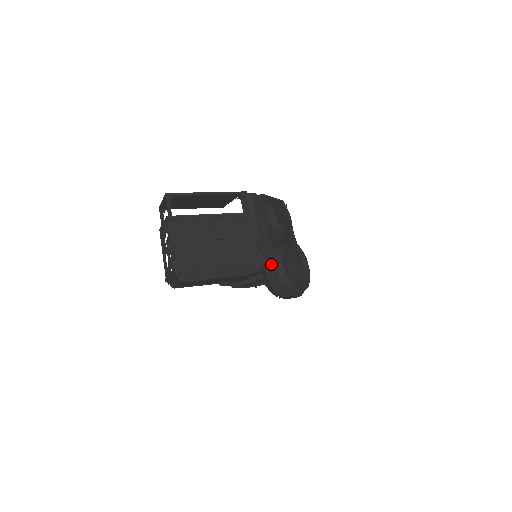
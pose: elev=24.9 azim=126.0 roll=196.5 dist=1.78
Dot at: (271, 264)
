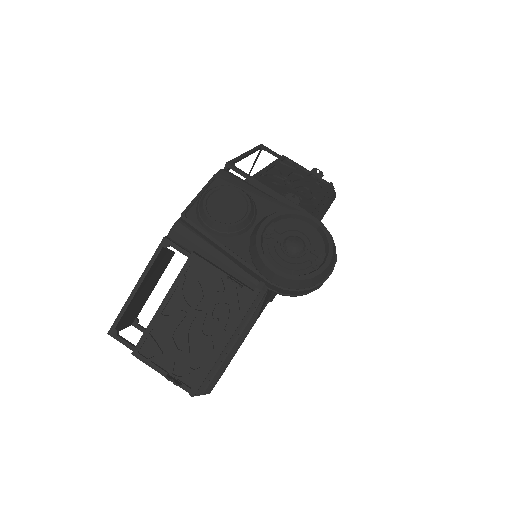
Dot at: (266, 283)
